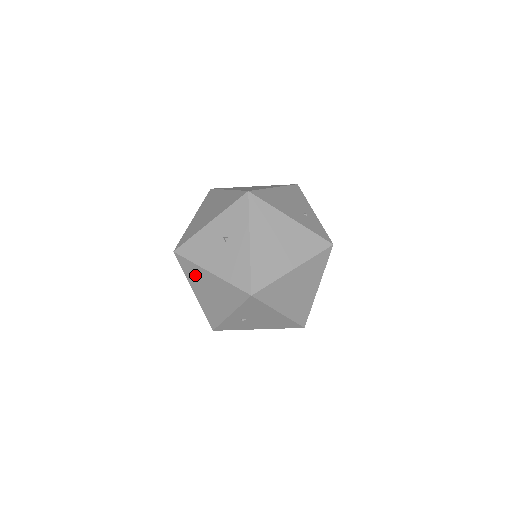
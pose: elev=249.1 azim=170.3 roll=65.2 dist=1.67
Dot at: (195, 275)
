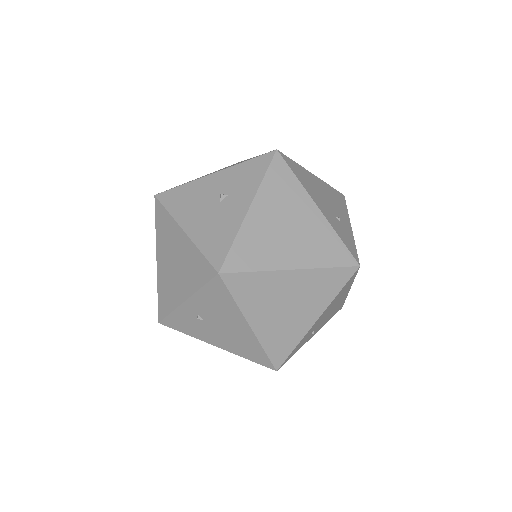
Dot at: (166, 233)
